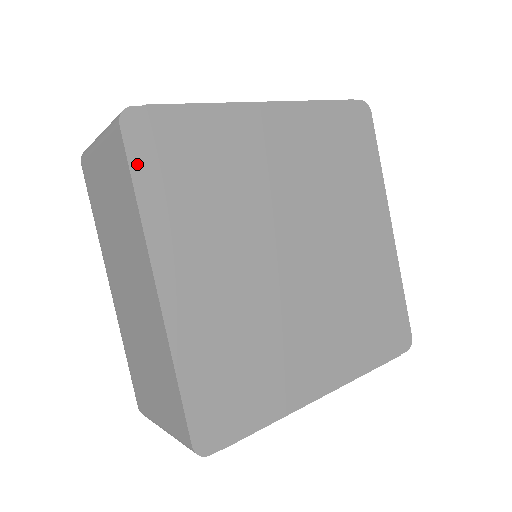
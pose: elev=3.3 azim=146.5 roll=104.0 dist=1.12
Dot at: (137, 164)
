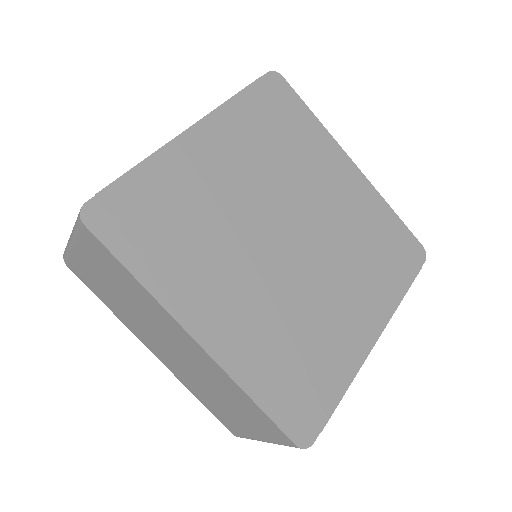
Dot at: (118, 248)
